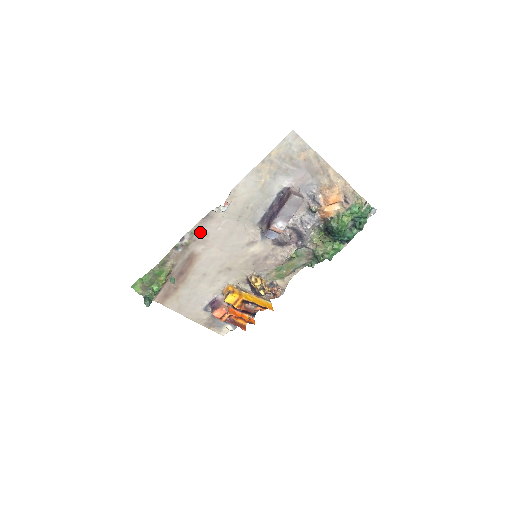
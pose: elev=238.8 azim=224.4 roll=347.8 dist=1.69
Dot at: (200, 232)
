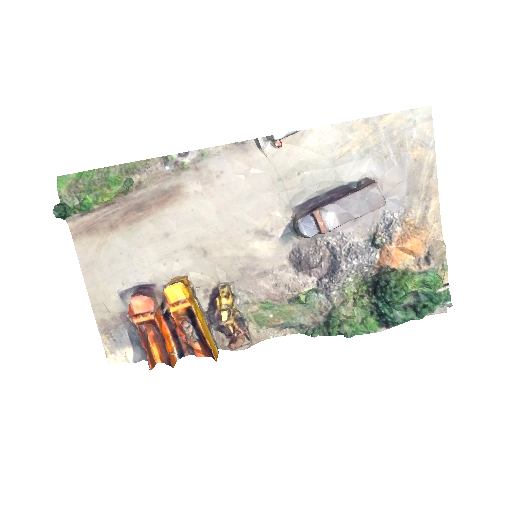
Dot at: (214, 162)
